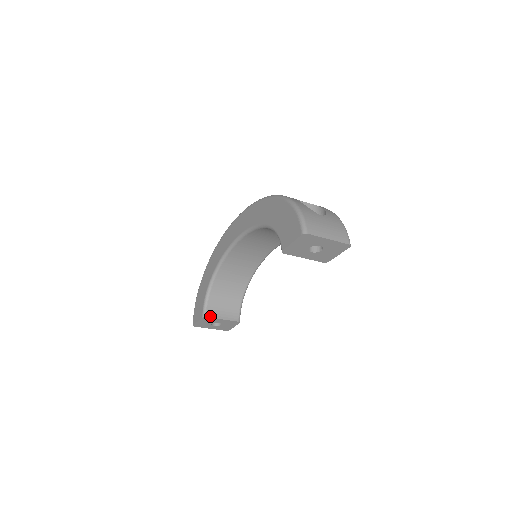
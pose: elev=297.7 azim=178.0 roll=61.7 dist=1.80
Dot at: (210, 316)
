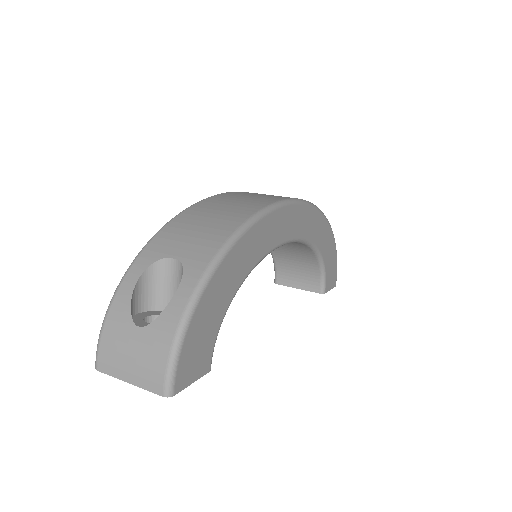
Dot at: (281, 283)
